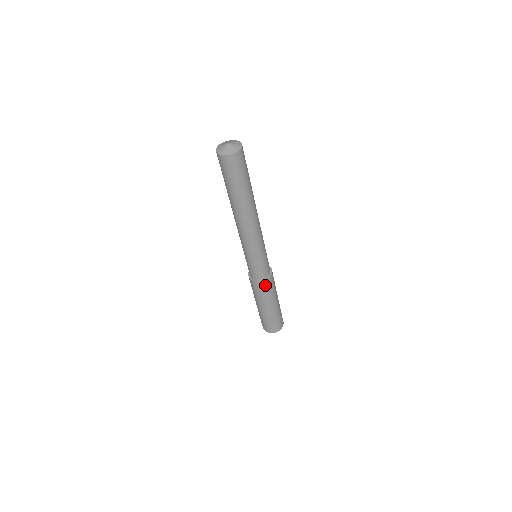
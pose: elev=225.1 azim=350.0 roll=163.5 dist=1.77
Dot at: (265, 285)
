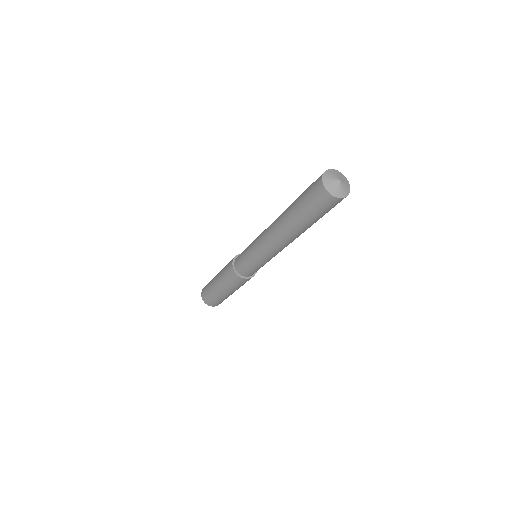
Dot at: (238, 279)
